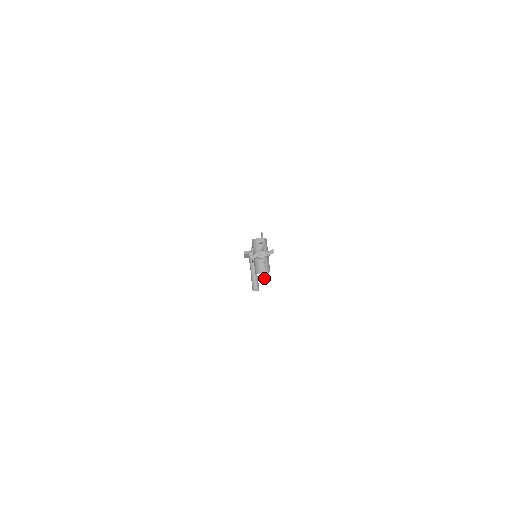
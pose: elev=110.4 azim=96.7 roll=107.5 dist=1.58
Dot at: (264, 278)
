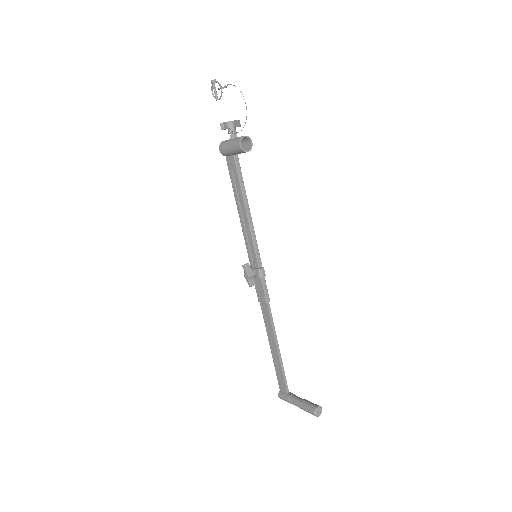
Dot at: (245, 123)
